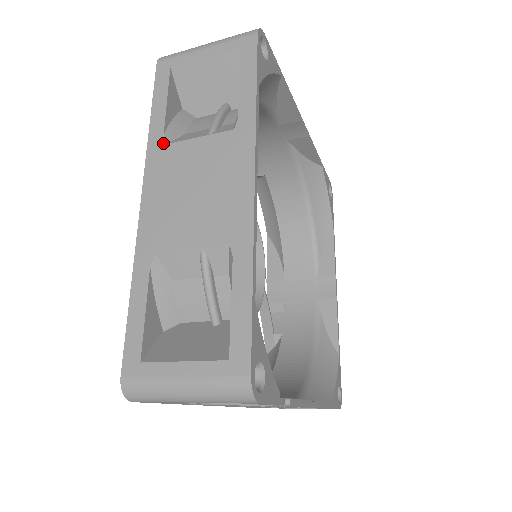
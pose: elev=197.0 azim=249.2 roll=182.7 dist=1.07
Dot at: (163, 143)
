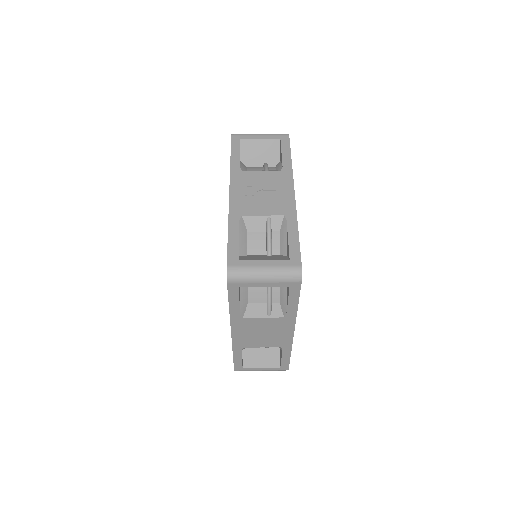
Dot at: (241, 317)
